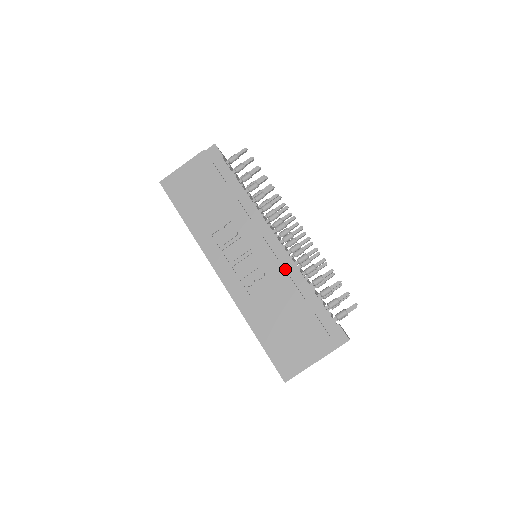
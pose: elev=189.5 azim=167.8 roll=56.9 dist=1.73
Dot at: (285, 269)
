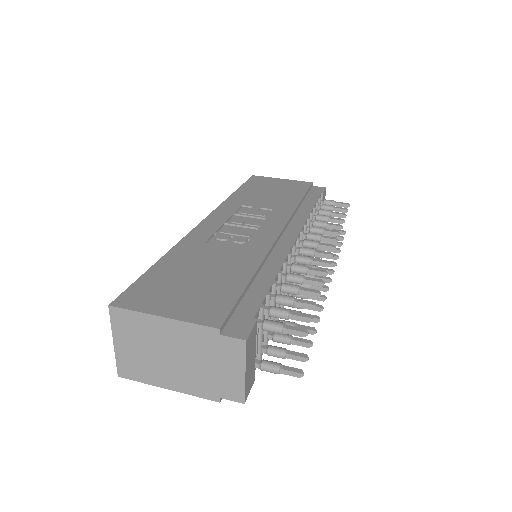
Dot at: (270, 254)
